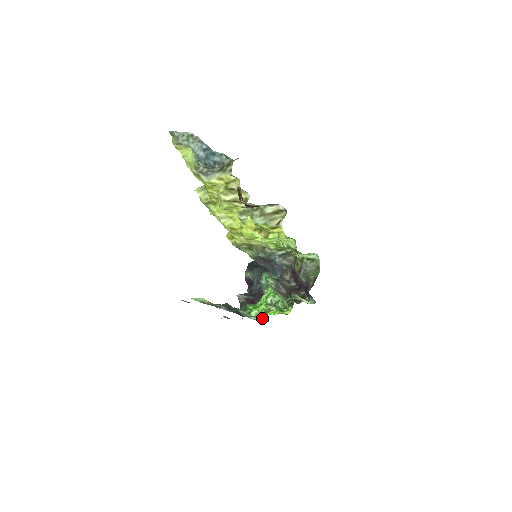
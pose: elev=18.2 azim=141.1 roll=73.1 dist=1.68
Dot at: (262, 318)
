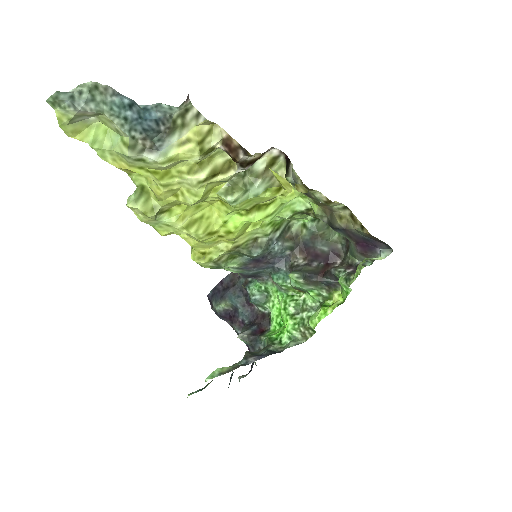
Dot at: (301, 337)
